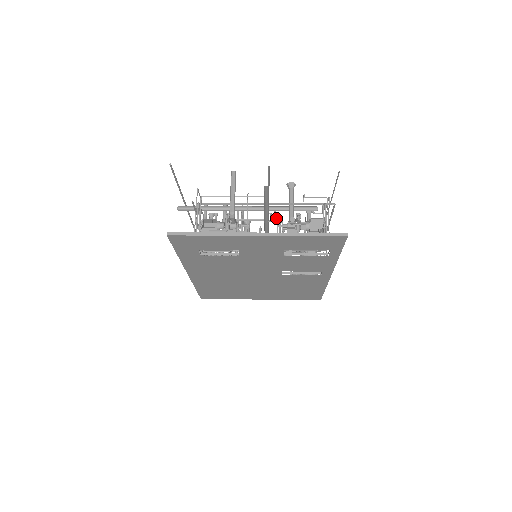
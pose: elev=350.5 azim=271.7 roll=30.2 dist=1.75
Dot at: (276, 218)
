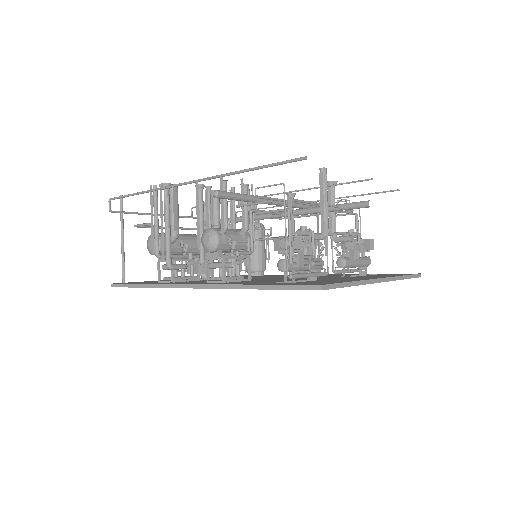
Dot at: occluded
